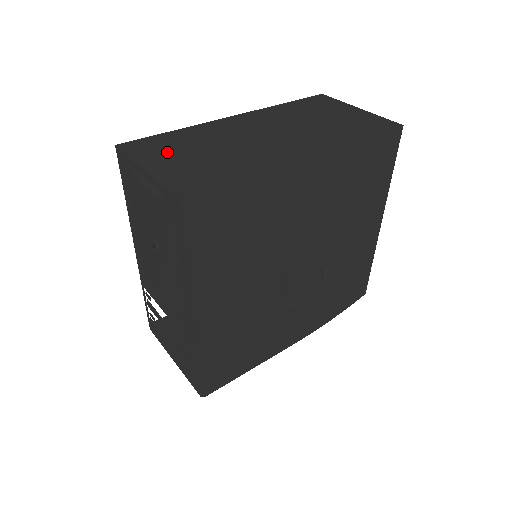
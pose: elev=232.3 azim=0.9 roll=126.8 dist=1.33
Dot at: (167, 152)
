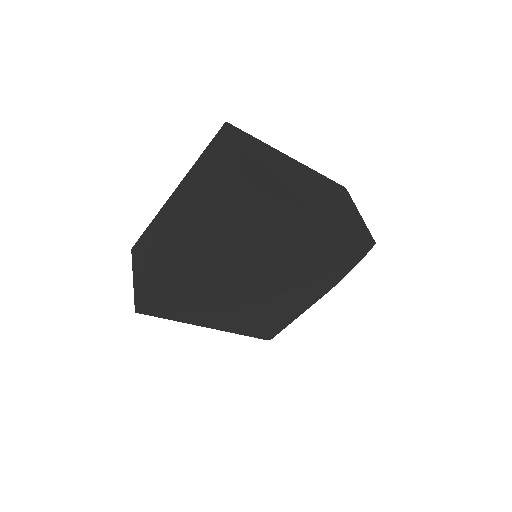
Dot at: (142, 256)
